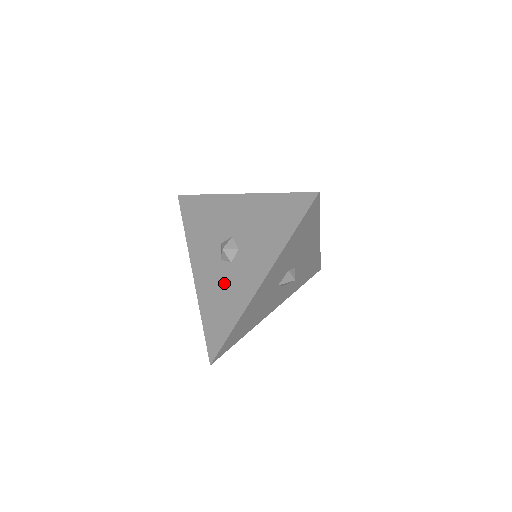
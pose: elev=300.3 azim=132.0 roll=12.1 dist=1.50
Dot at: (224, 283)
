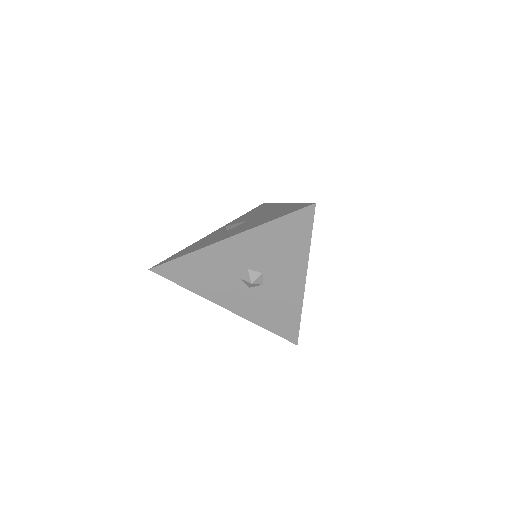
Dot at: (267, 299)
